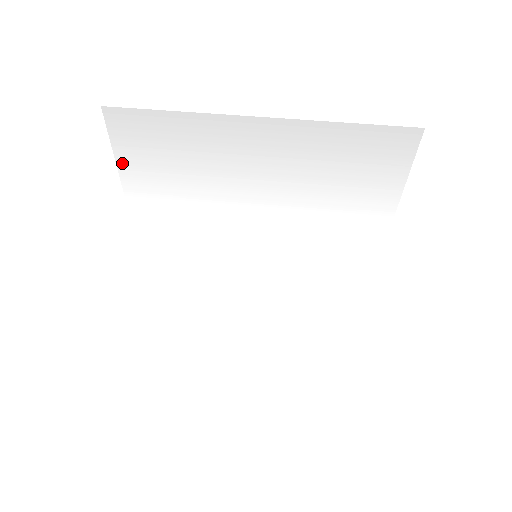
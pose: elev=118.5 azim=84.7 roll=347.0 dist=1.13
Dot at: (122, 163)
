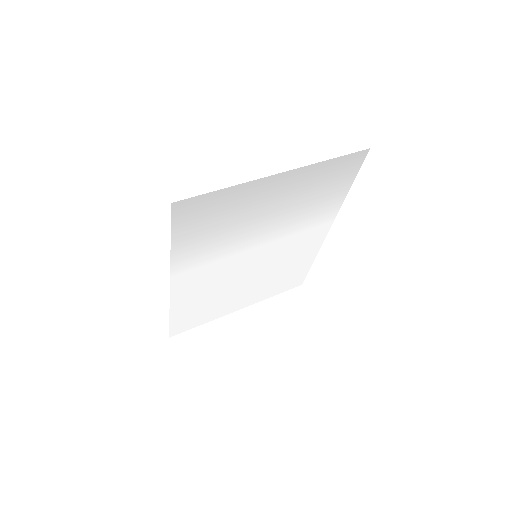
Dot at: (175, 234)
